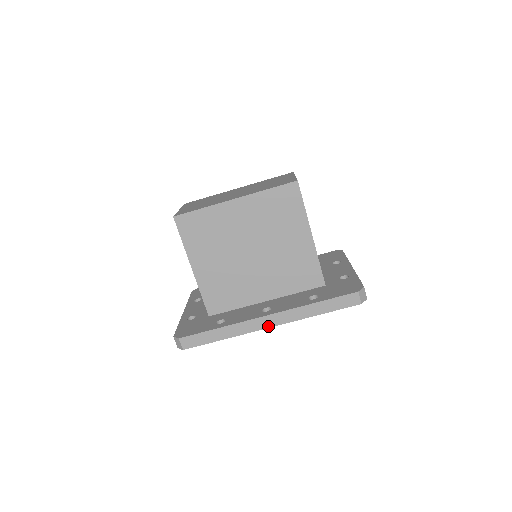
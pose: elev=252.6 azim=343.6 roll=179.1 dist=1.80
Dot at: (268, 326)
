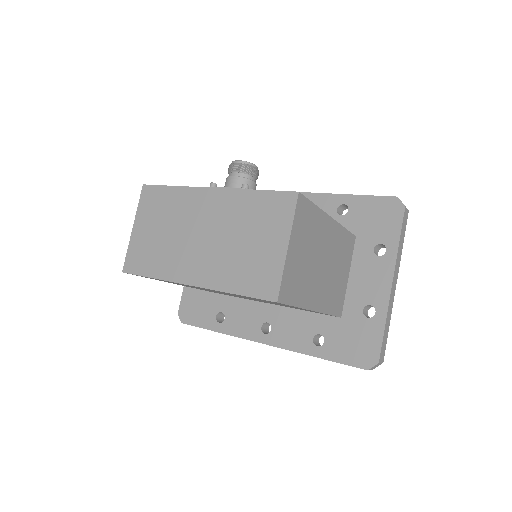
Dot at: occluded
